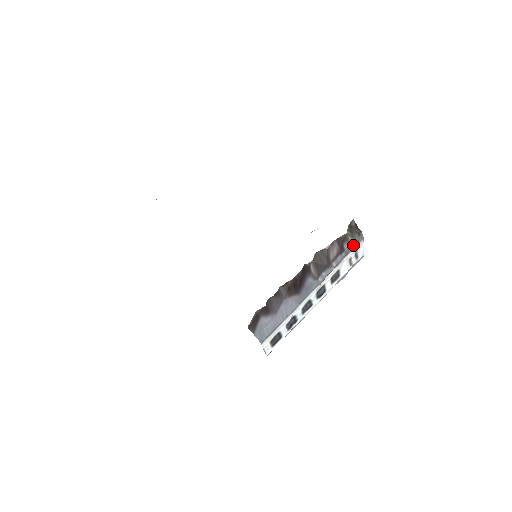
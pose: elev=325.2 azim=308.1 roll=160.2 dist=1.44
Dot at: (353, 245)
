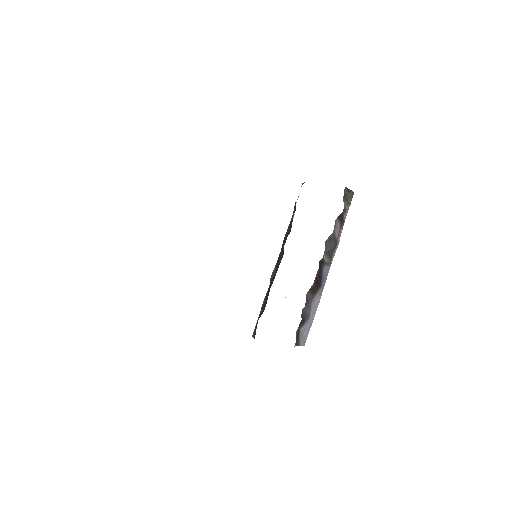
Dot at: (348, 209)
